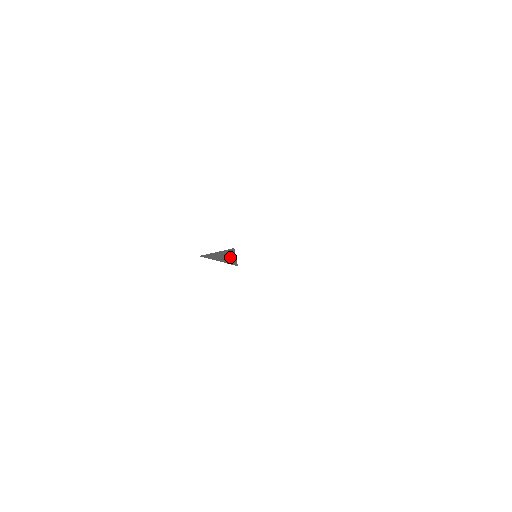
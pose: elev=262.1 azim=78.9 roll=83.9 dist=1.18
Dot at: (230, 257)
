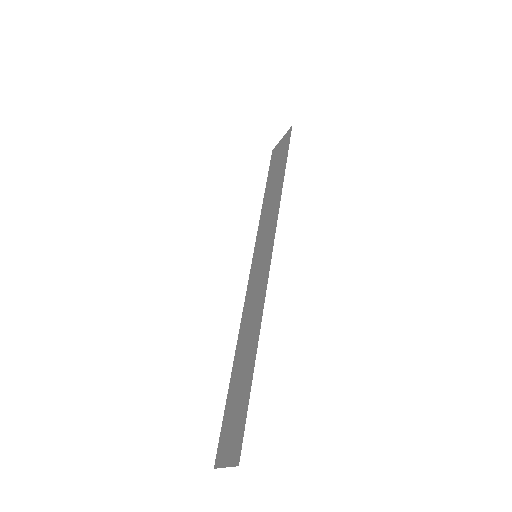
Dot at: occluded
